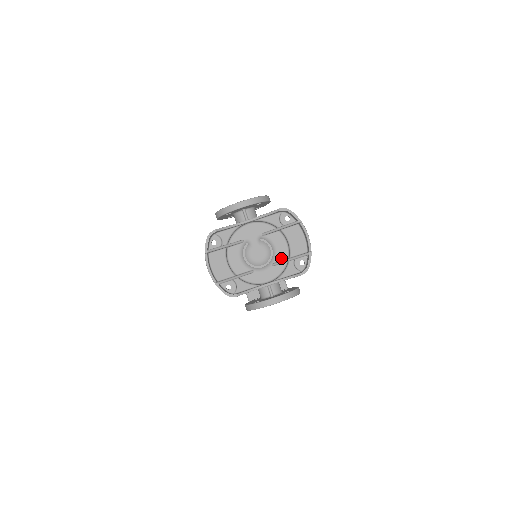
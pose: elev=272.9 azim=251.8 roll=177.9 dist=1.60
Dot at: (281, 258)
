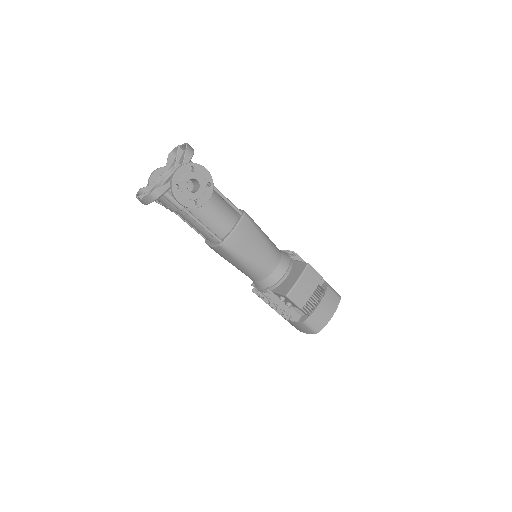
Dot at: occluded
